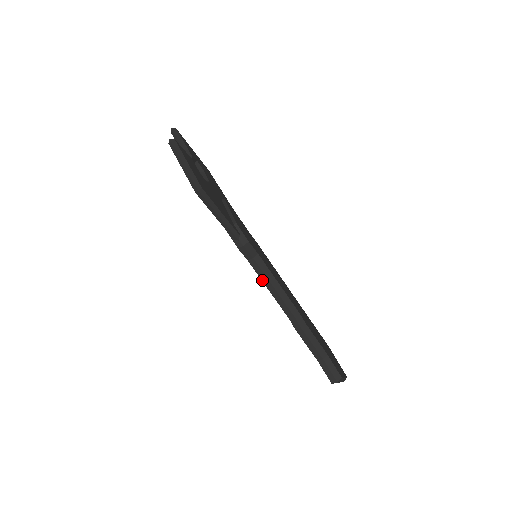
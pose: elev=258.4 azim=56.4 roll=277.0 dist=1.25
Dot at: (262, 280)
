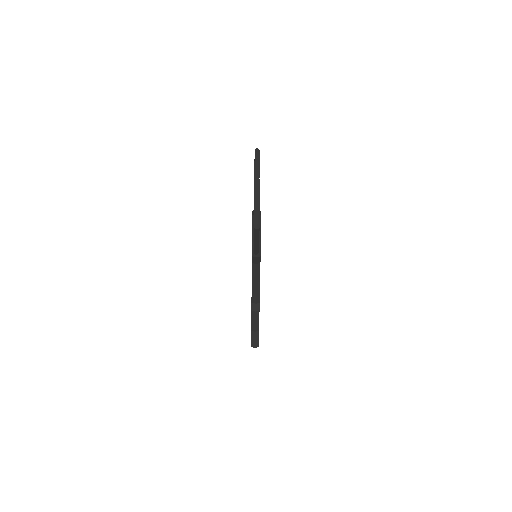
Dot at: (252, 276)
